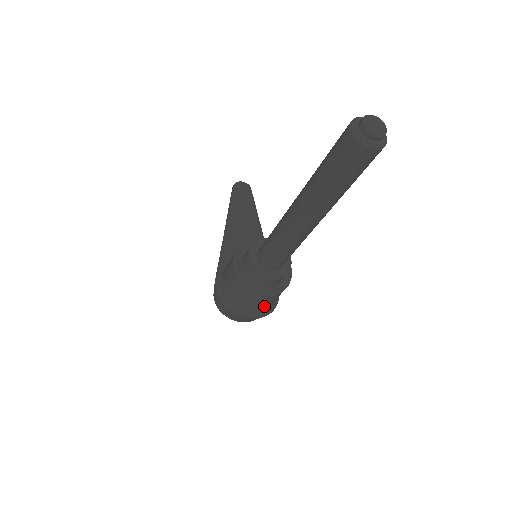
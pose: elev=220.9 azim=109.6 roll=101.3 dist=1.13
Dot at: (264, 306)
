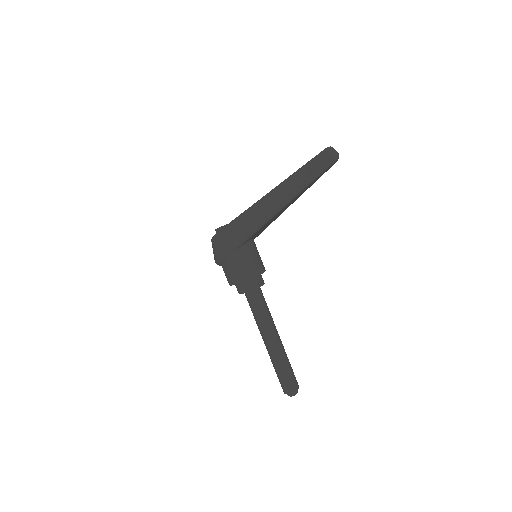
Dot at: occluded
